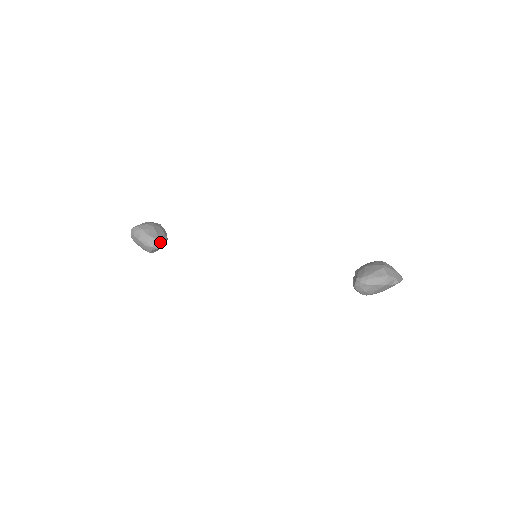
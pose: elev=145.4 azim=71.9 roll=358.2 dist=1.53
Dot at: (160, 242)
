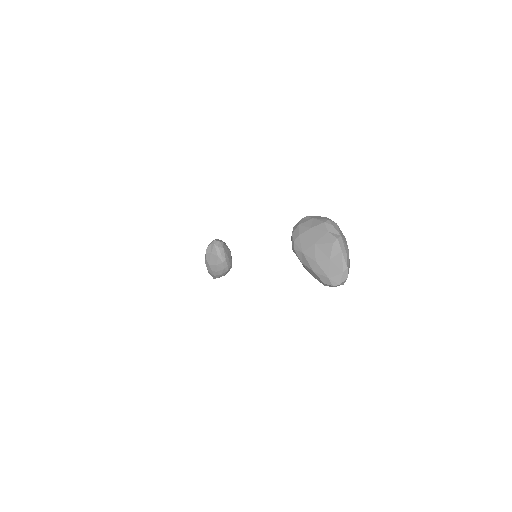
Dot at: (221, 246)
